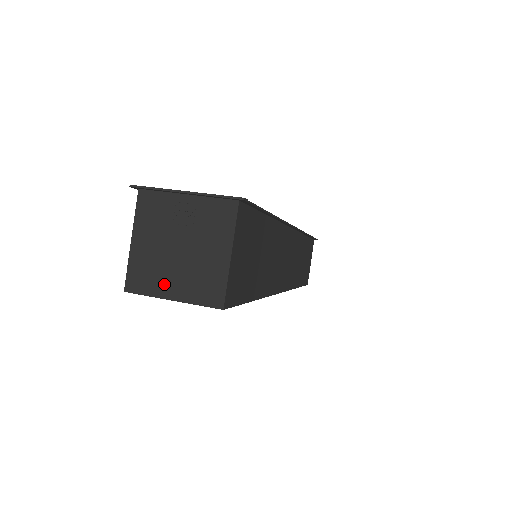
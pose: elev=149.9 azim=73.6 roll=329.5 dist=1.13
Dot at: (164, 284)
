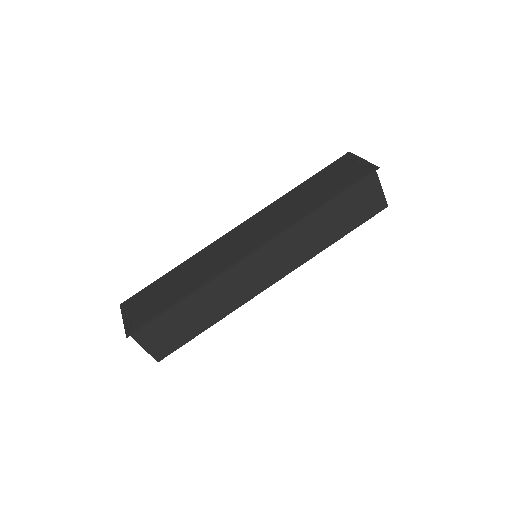
Dot at: occluded
